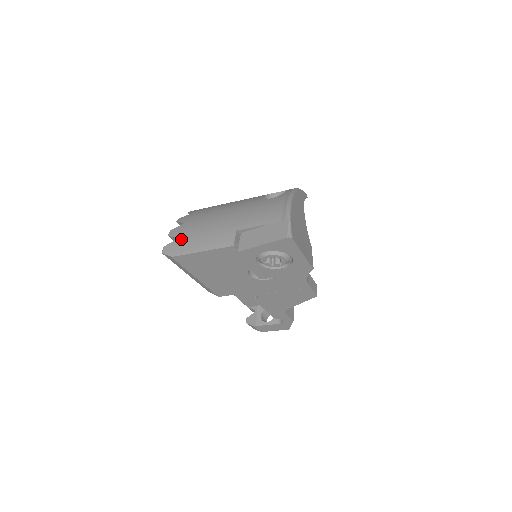
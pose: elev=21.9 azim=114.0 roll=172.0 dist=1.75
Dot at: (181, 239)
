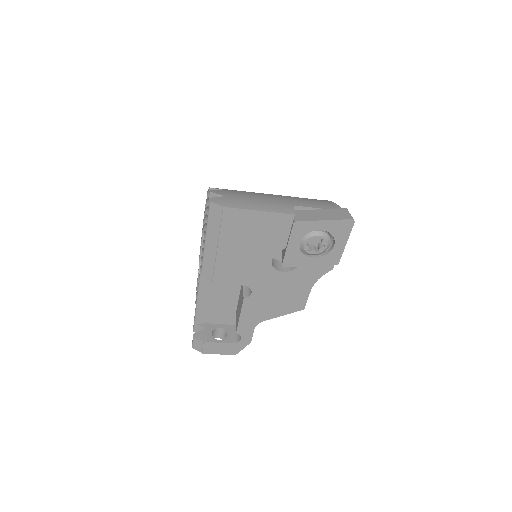
Dot at: (231, 197)
